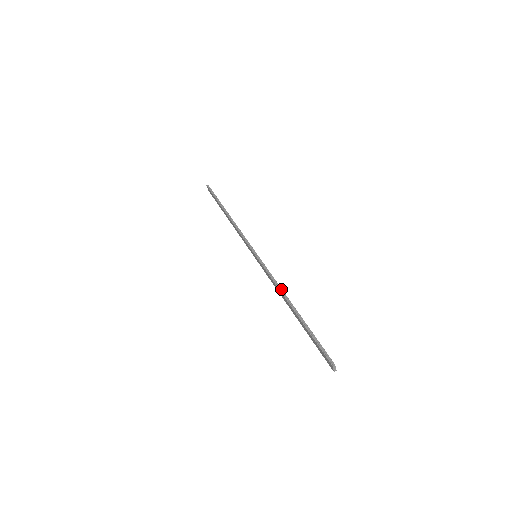
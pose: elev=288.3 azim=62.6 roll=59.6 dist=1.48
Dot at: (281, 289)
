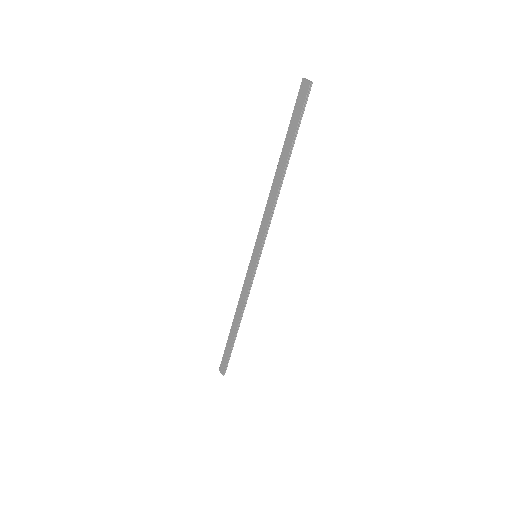
Dot at: (270, 194)
